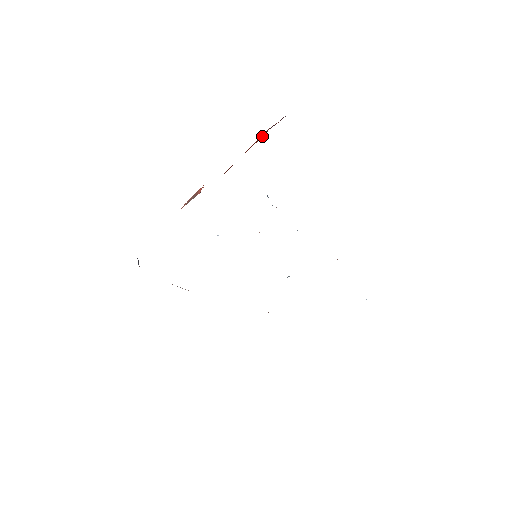
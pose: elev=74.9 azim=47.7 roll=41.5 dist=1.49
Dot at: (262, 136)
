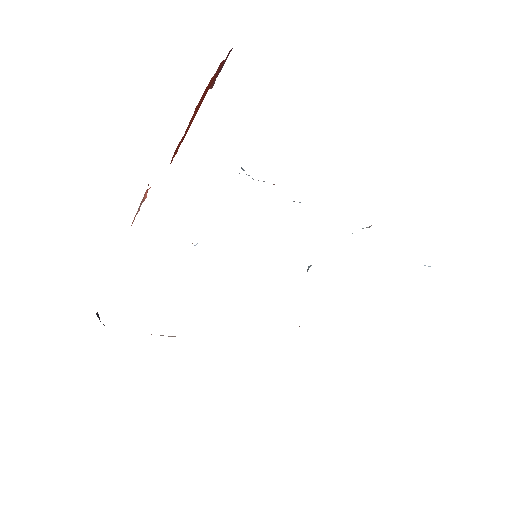
Dot at: (208, 86)
